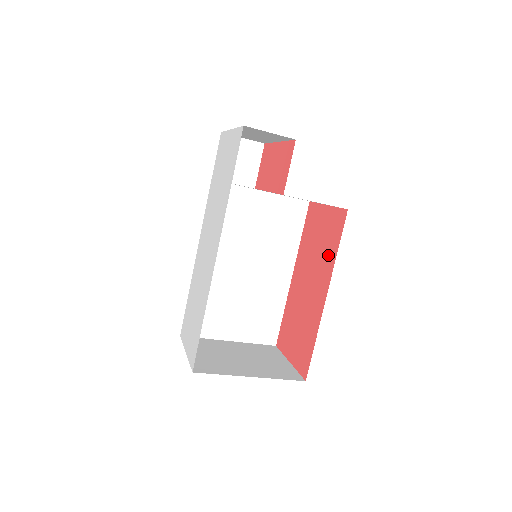
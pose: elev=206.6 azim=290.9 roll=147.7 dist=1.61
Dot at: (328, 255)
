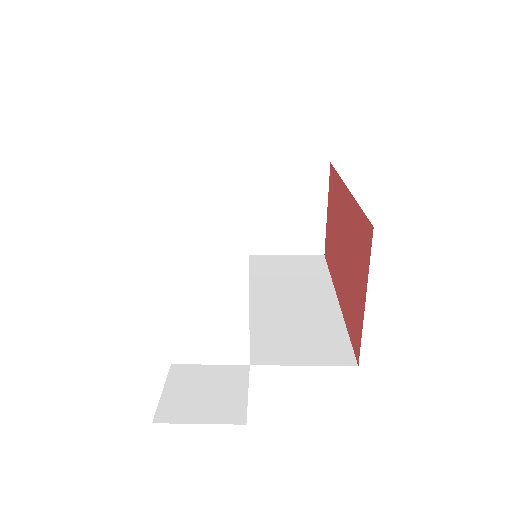
Dot at: (347, 305)
